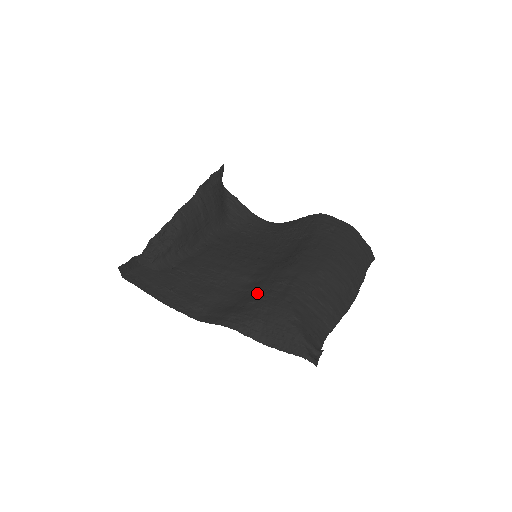
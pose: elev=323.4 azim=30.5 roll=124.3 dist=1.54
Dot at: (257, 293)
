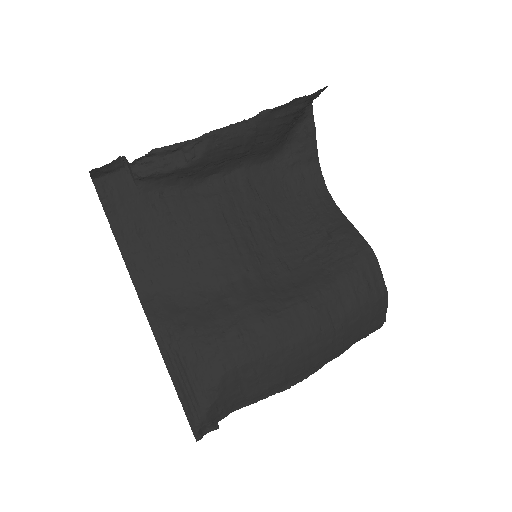
Dot at: (210, 322)
